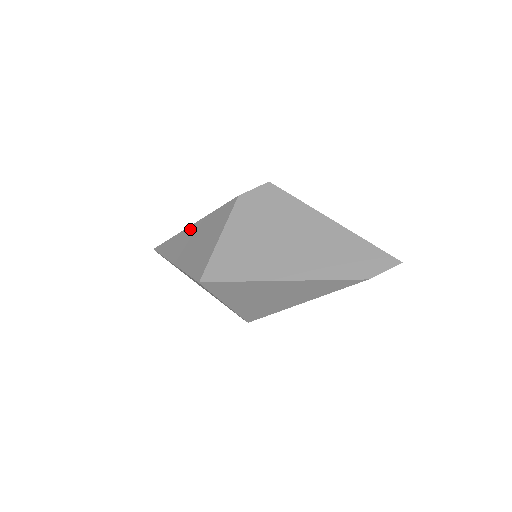
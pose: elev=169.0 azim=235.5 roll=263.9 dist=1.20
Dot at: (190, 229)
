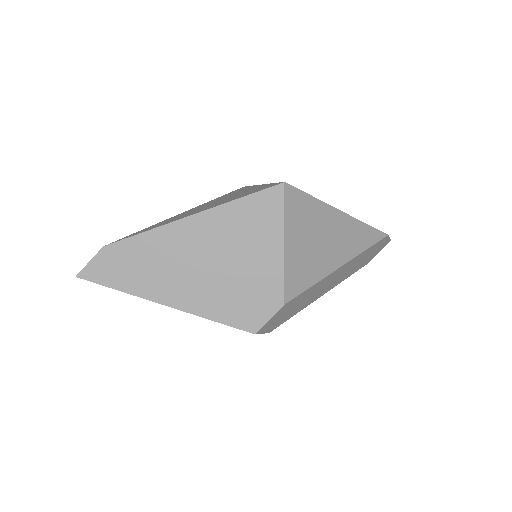
Dot at: (185, 212)
